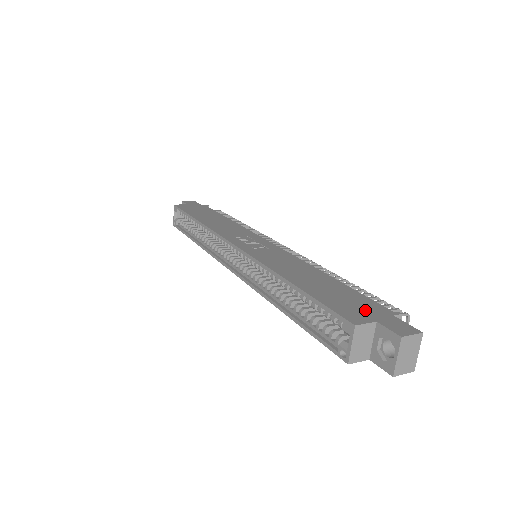
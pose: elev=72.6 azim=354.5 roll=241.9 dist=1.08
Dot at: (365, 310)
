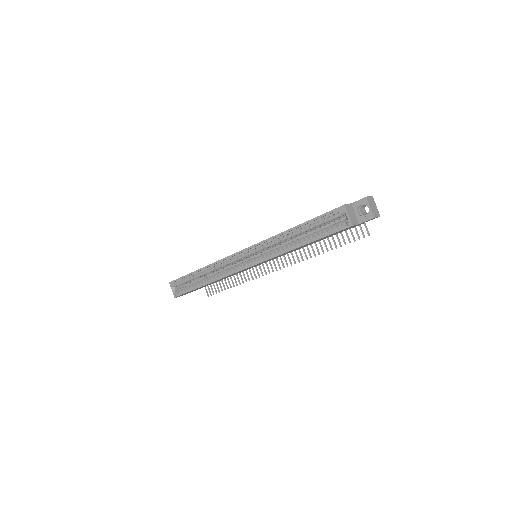
Dot at: occluded
